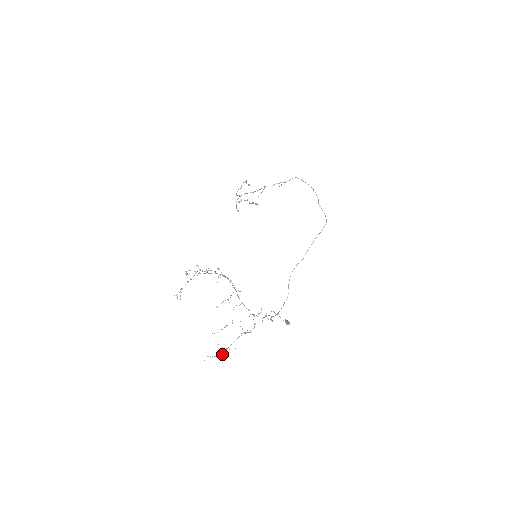
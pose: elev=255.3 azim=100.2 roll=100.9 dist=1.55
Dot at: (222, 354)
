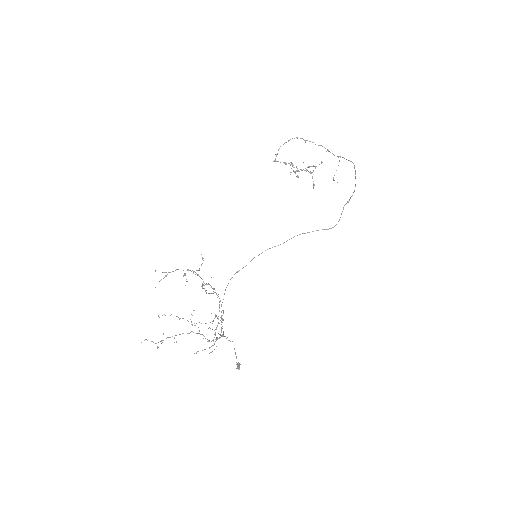
Dot at: occluded
